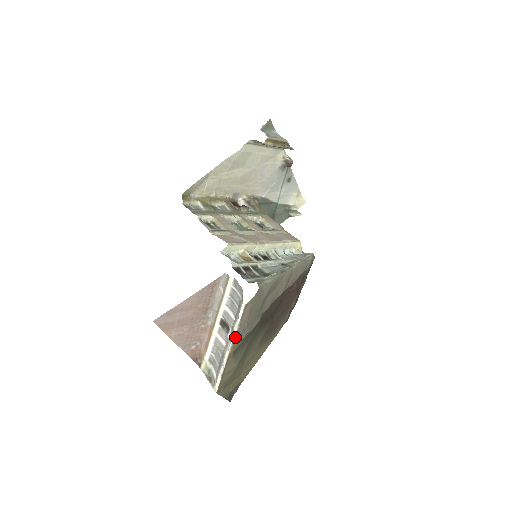
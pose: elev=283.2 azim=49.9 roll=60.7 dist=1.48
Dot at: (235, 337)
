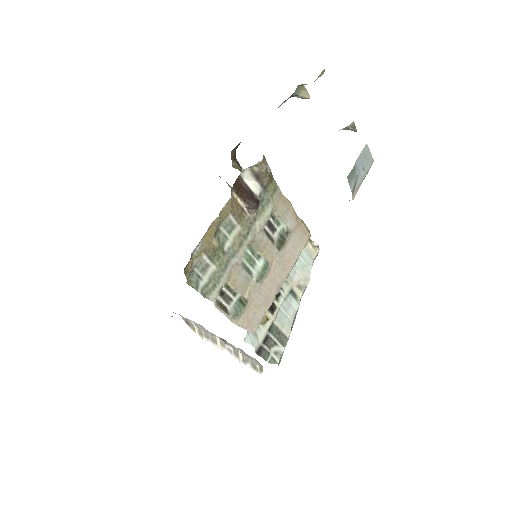
Dot at: (238, 358)
